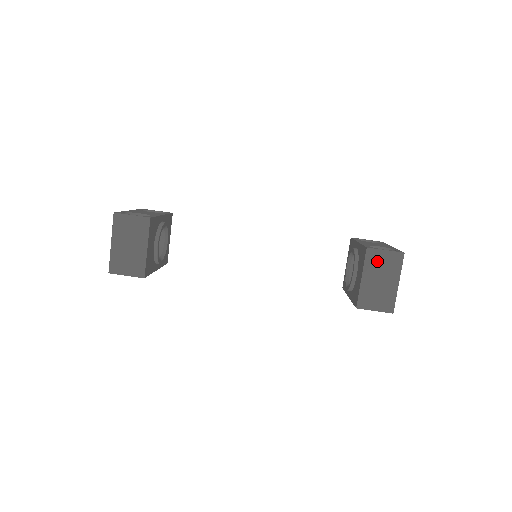
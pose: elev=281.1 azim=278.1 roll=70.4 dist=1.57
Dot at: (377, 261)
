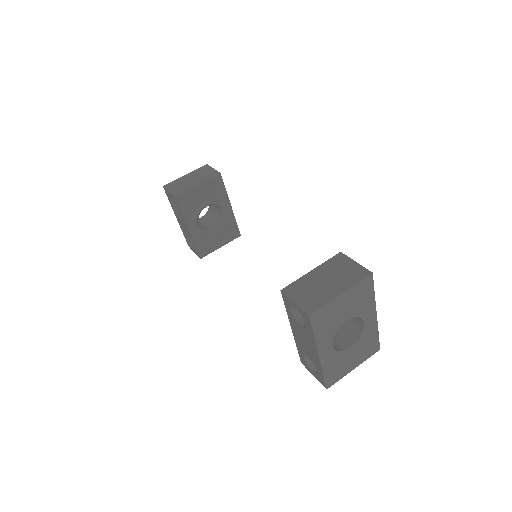
Dot at: (339, 266)
